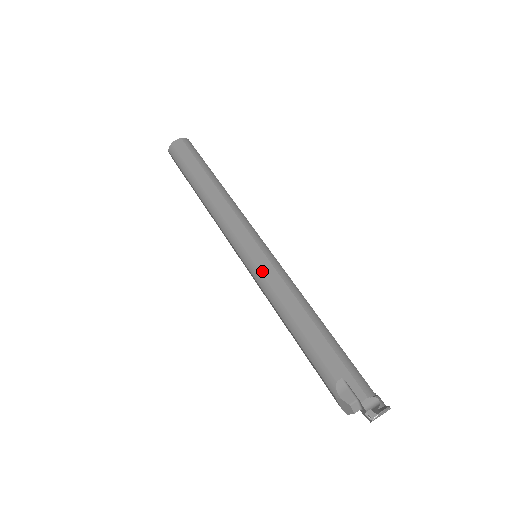
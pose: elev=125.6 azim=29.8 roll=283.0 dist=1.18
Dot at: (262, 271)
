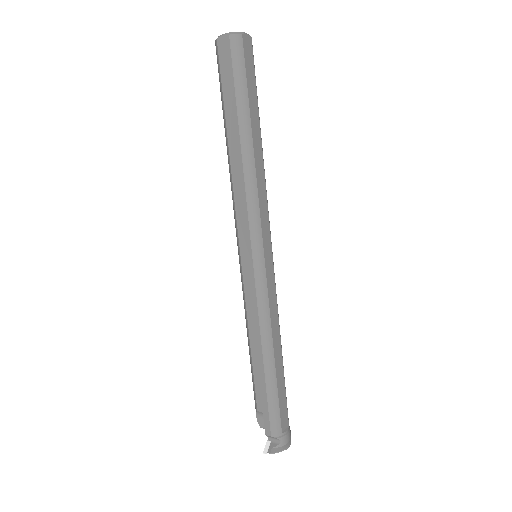
Dot at: (245, 287)
